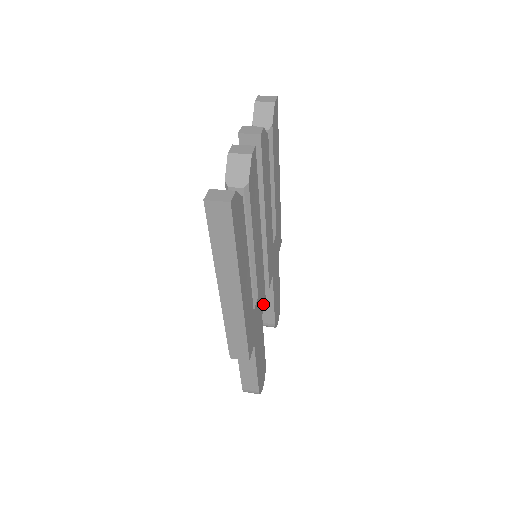
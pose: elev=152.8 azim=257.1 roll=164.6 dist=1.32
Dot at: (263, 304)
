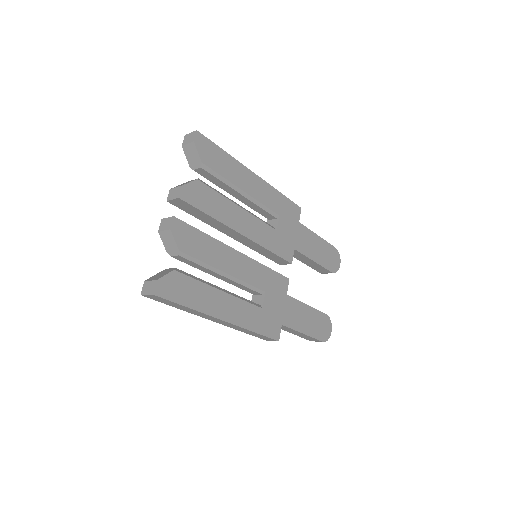
Dot at: (284, 285)
